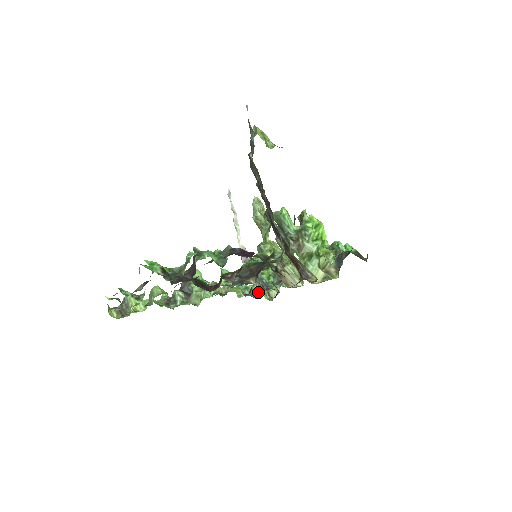
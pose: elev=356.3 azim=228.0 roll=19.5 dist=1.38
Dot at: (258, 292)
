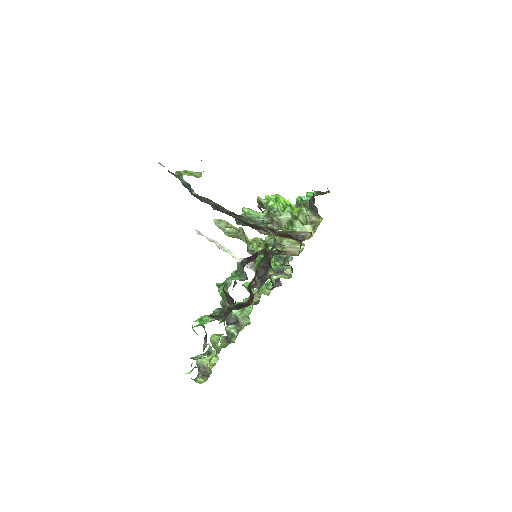
Dot at: (277, 280)
